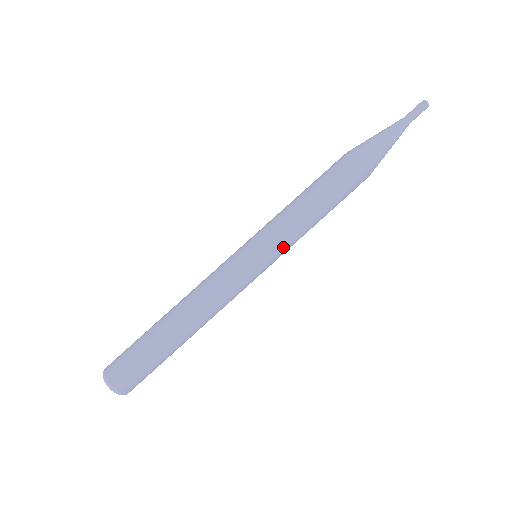
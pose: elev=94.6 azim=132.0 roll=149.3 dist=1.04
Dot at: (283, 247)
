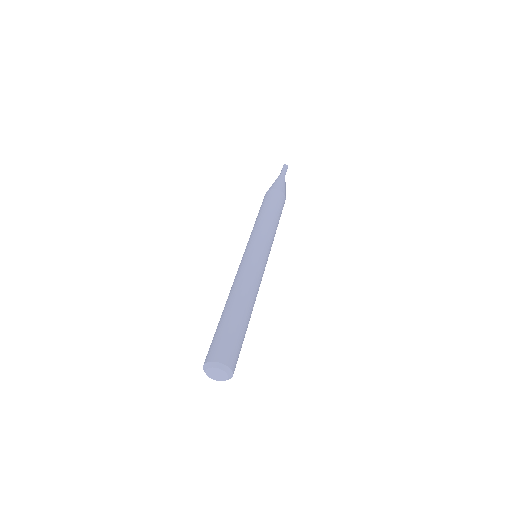
Dot at: (271, 246)
